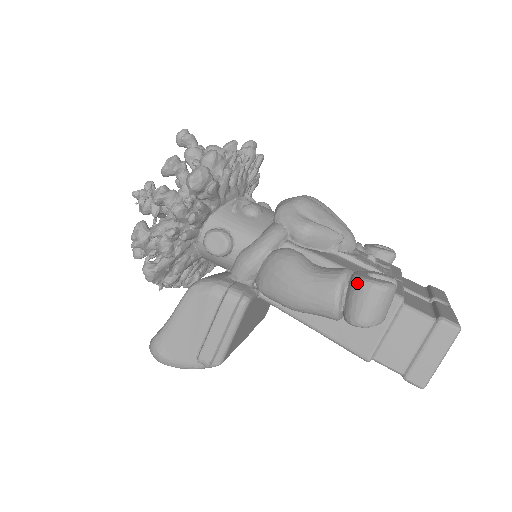
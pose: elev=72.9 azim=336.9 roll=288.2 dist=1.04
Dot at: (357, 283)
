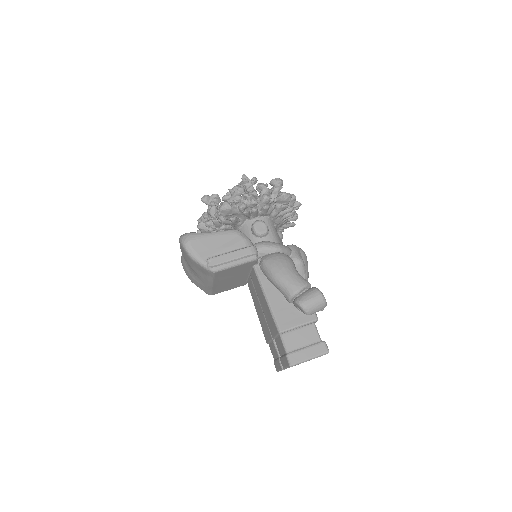
Dot at: (316, 289)
